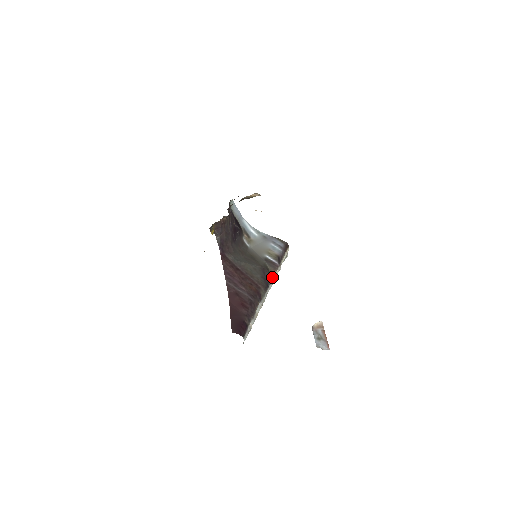
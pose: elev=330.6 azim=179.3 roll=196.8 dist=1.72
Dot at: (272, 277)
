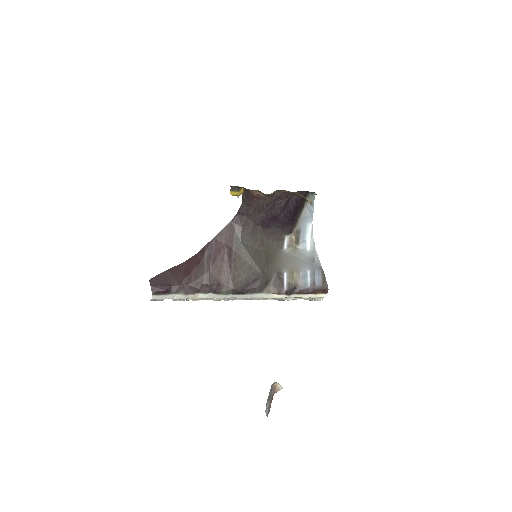
Dot at: (261, 292)
